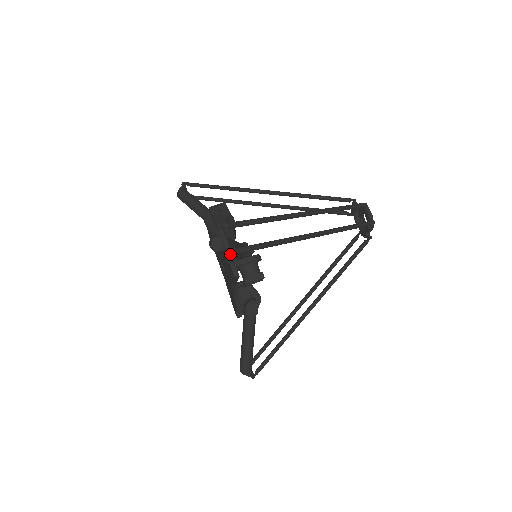
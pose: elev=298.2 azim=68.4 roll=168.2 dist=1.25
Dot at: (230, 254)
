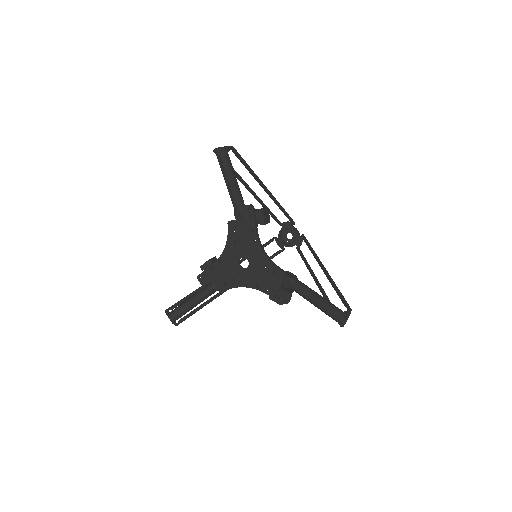
Dot at: (233, 147)
